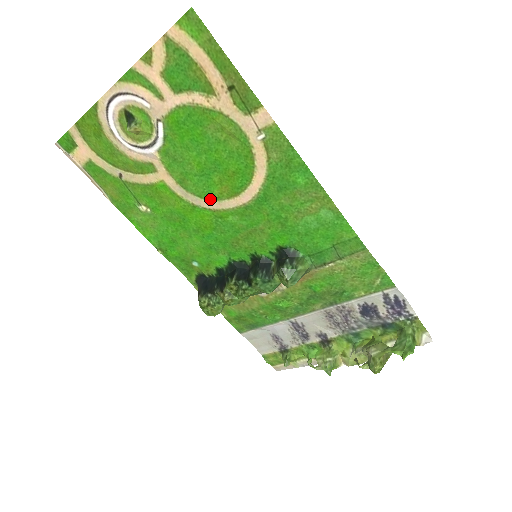
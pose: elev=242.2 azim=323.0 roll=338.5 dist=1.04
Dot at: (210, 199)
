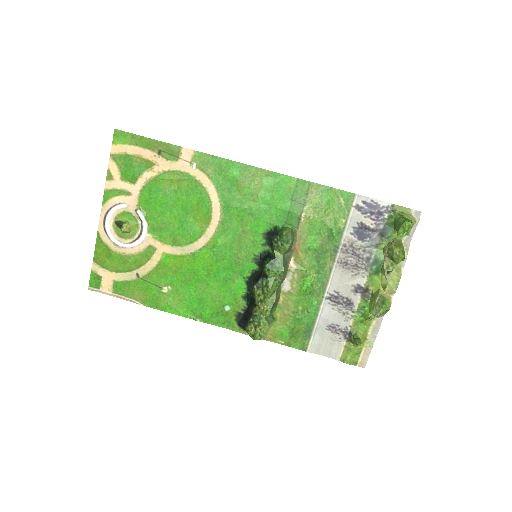
Dot at: (198, 238)
